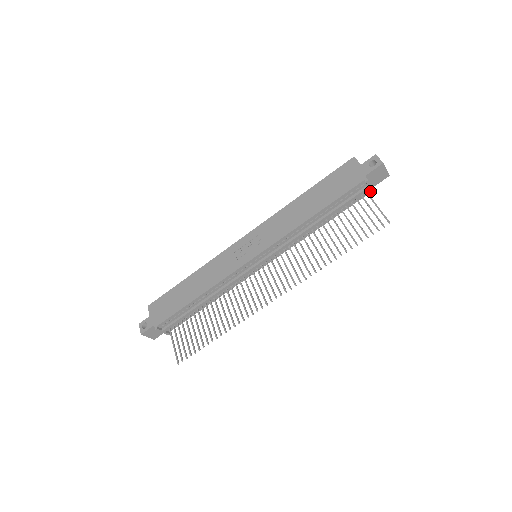
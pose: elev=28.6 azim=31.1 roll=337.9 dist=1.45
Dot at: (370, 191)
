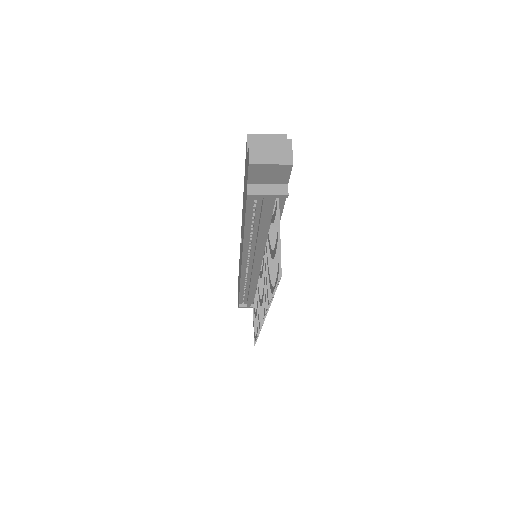
Dot at: (284, 193)
